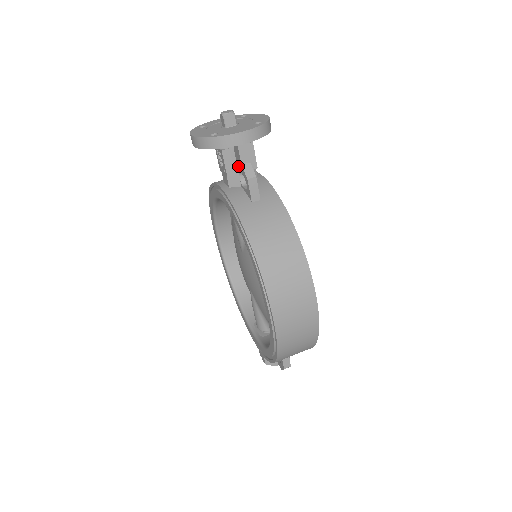
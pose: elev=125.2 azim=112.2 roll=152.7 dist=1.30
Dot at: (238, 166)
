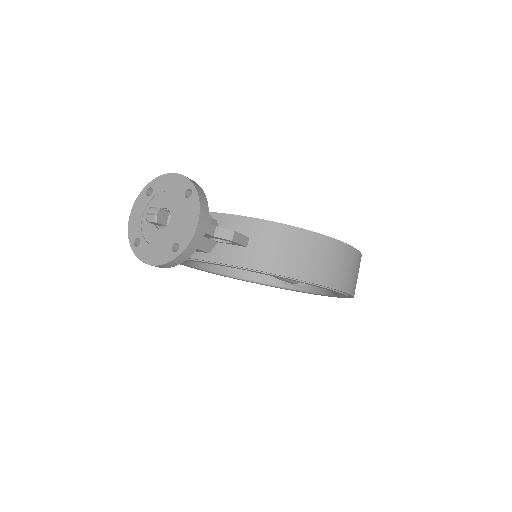
Dot at: (206, 237)
